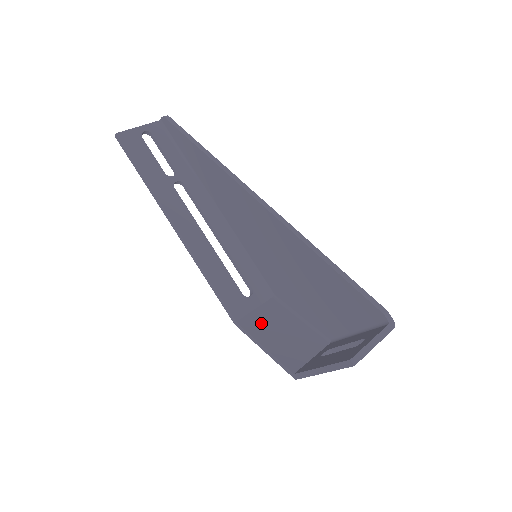
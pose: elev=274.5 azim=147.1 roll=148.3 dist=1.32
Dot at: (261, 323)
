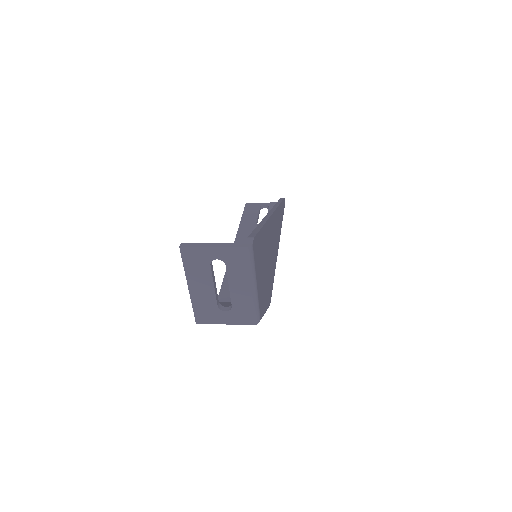
Dot at: (229, 305)
